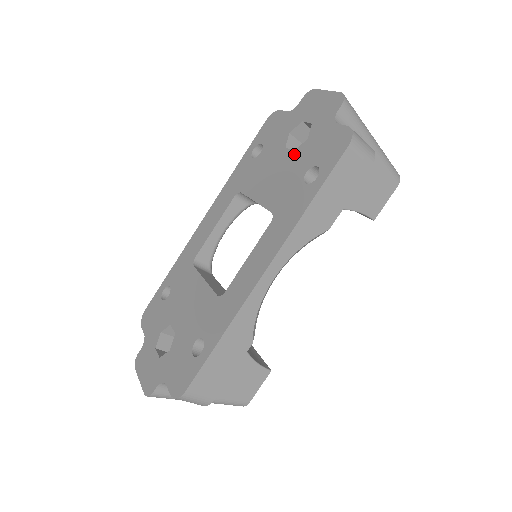
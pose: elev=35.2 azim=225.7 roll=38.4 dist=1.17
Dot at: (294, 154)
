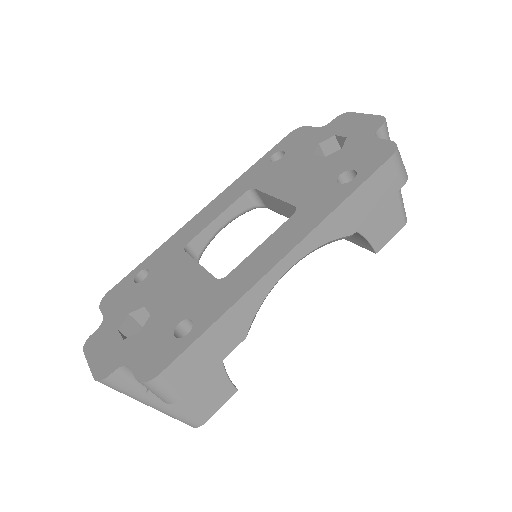
Dot at: (325, 159)
